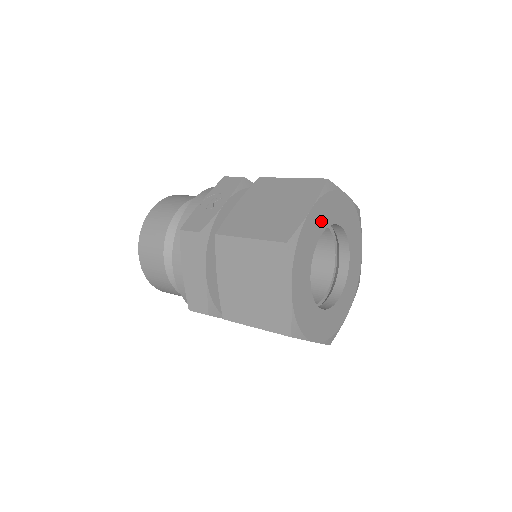
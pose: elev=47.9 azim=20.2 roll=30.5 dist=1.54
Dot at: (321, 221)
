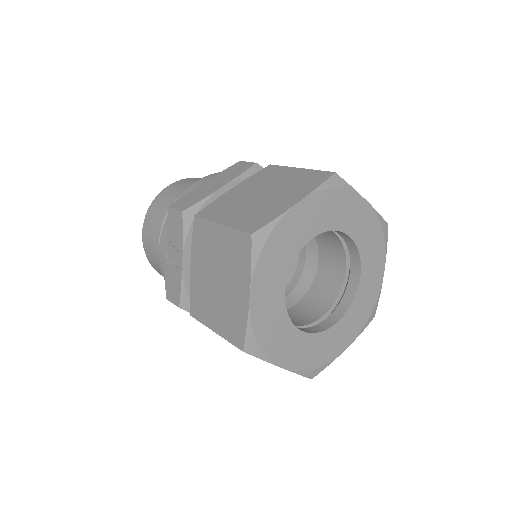
Dot at: (275, 280)
